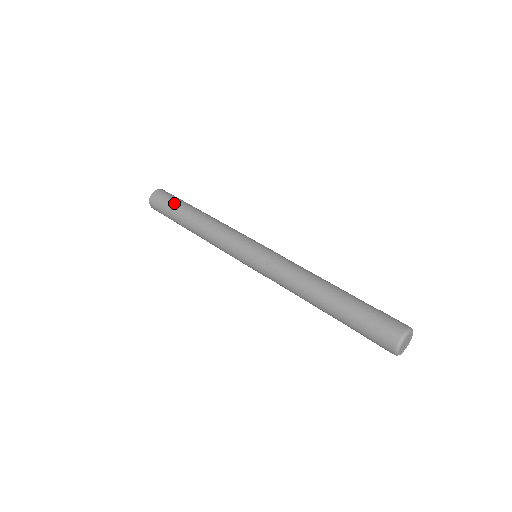
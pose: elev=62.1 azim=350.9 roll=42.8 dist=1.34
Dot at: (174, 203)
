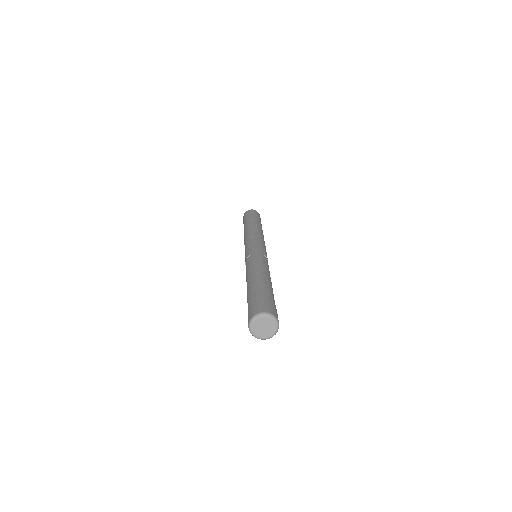
Dot at: (249, 217)
